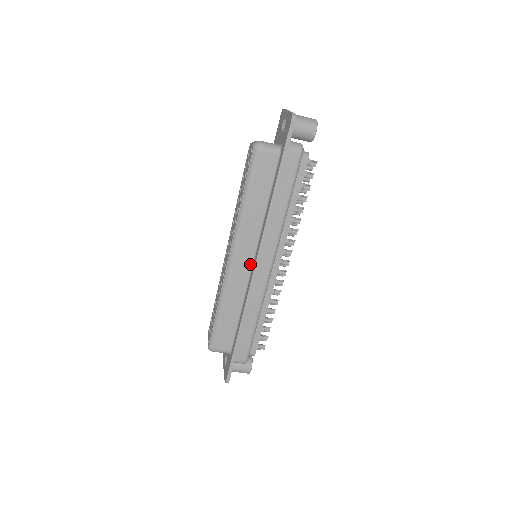
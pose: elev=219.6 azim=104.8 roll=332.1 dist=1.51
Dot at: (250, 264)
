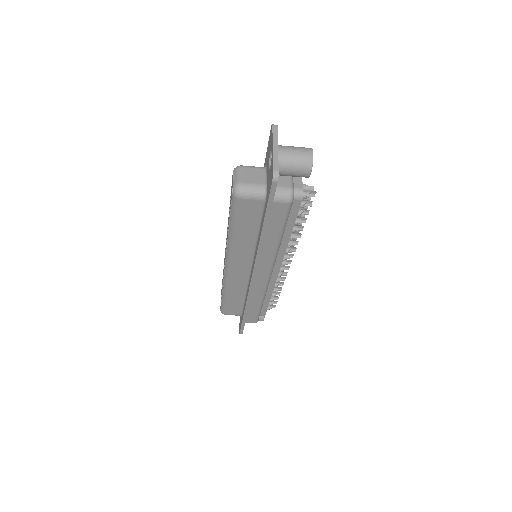
Dot at: (248, 272)
